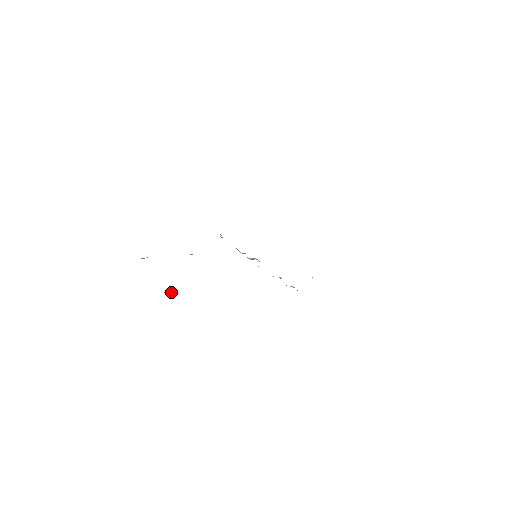
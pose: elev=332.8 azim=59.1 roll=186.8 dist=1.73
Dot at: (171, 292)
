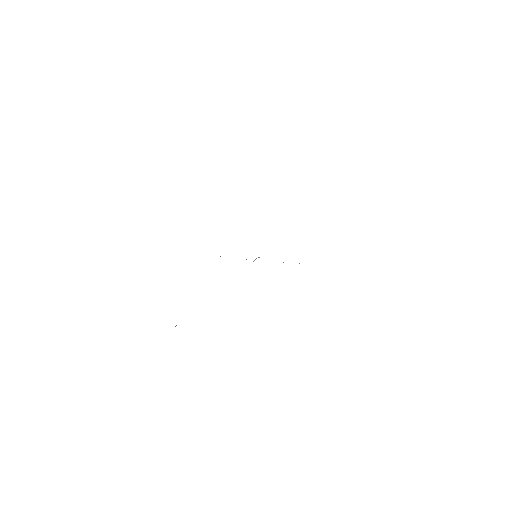
Dot at: occluded
